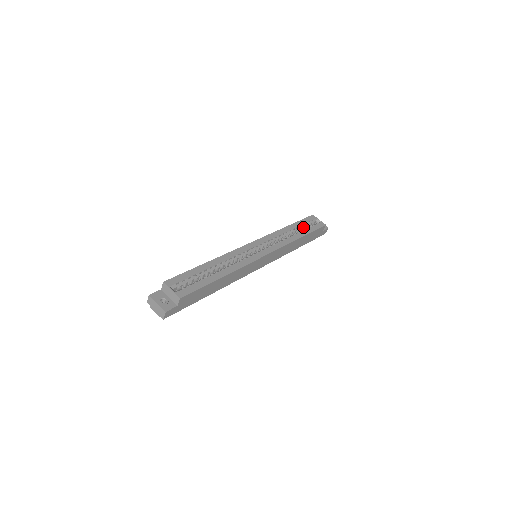
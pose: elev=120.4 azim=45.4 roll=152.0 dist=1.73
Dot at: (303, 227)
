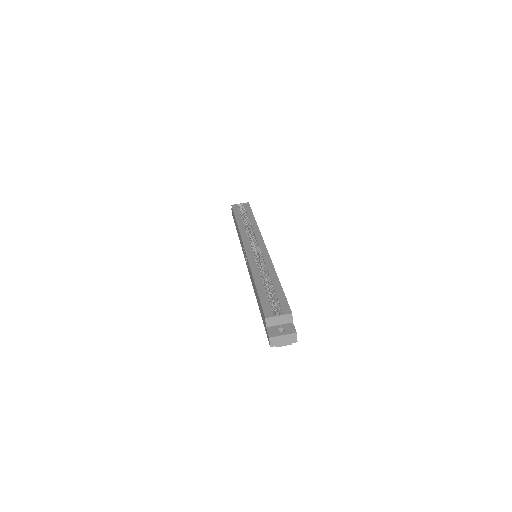
Dot at: (242, 216)
